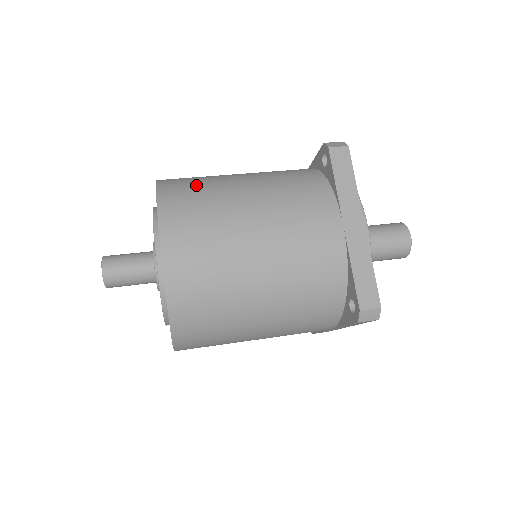
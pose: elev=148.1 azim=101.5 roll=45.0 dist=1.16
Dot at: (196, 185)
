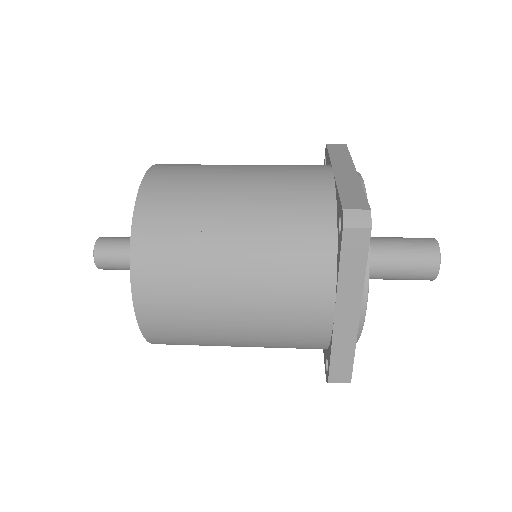
Dot at: (177, 232)
